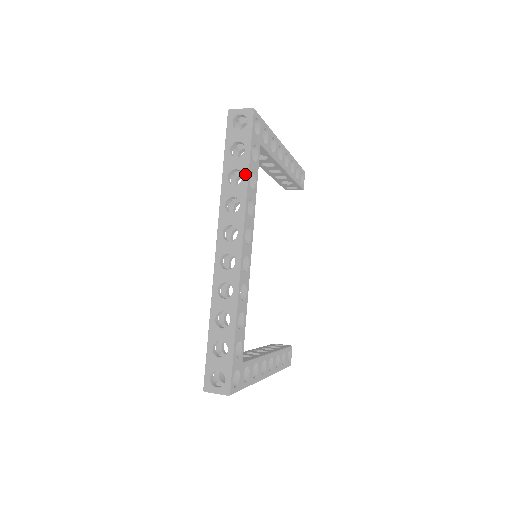
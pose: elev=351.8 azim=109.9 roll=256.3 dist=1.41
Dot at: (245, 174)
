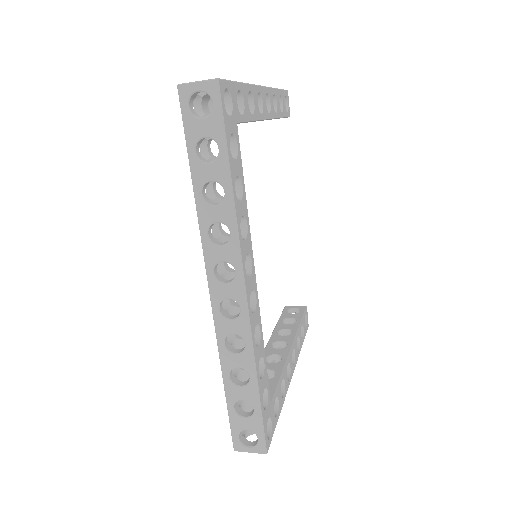
Dot at: (227, 188)
